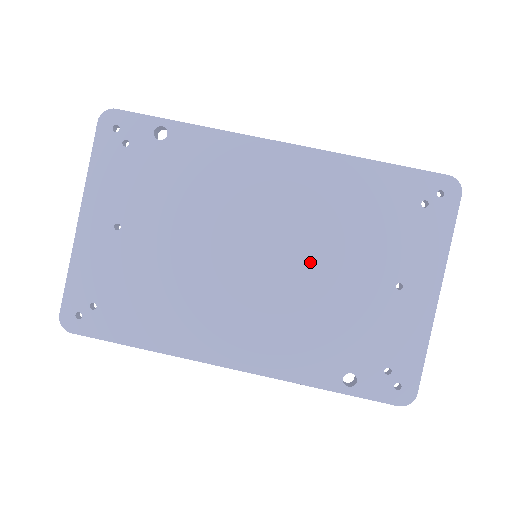
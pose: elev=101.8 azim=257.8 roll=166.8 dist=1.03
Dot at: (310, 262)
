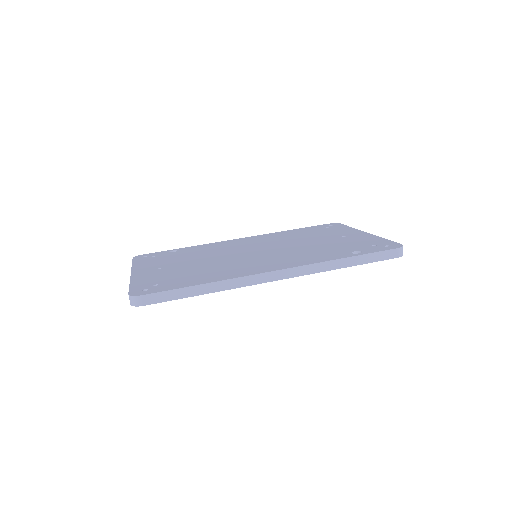
Dot at: (288, 245)
